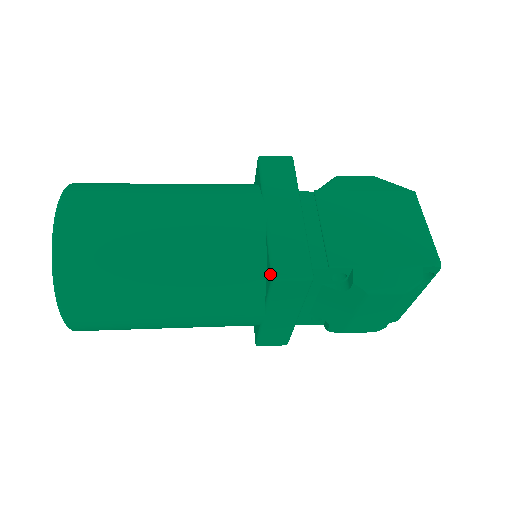
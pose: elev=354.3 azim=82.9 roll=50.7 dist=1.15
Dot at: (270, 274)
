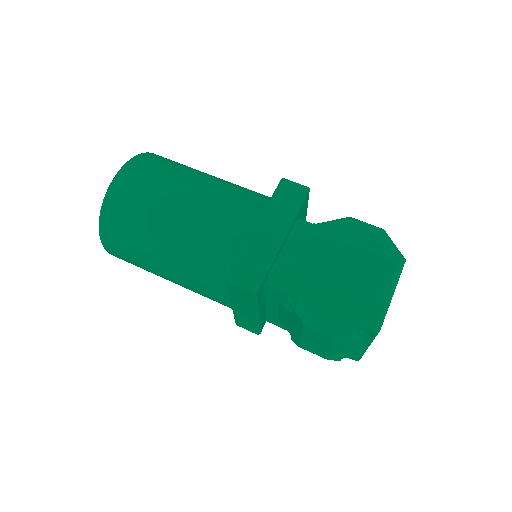
Dot at: (228, 275)
